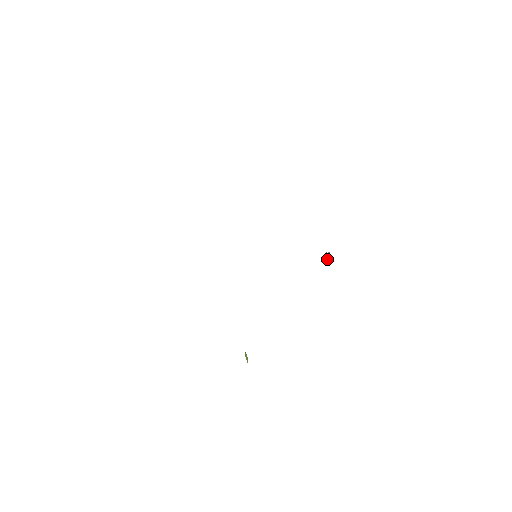
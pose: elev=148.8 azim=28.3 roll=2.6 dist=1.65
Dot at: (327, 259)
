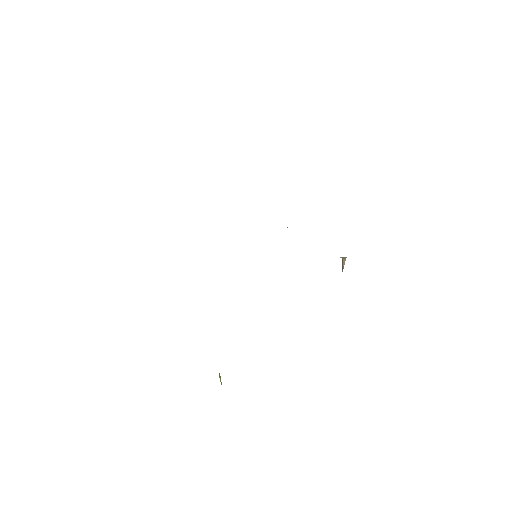
Dot at: (343, 265)
